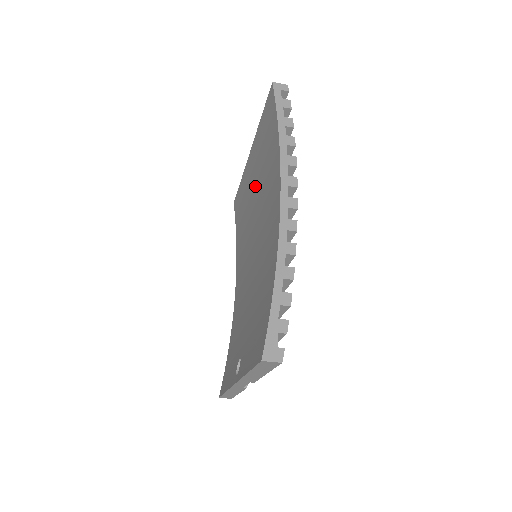
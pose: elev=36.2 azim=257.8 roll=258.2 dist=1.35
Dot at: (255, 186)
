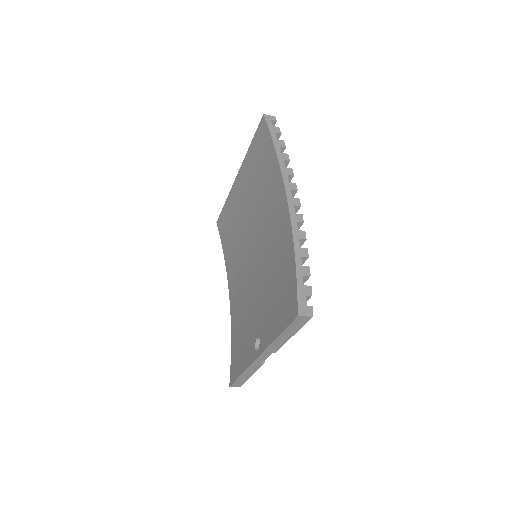
Dot at: (248, 200)
